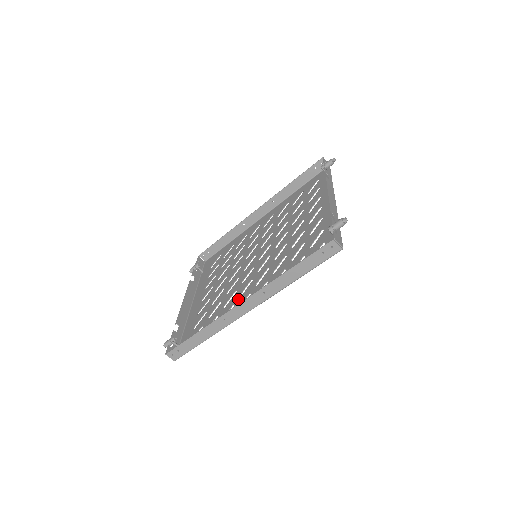
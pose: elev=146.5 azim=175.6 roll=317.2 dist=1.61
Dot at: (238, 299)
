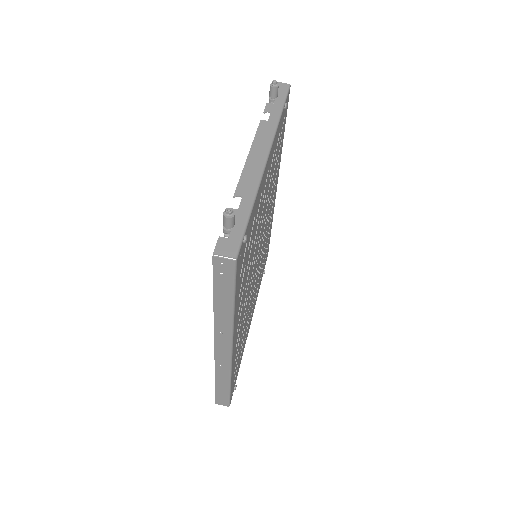
Dot at: occluded
